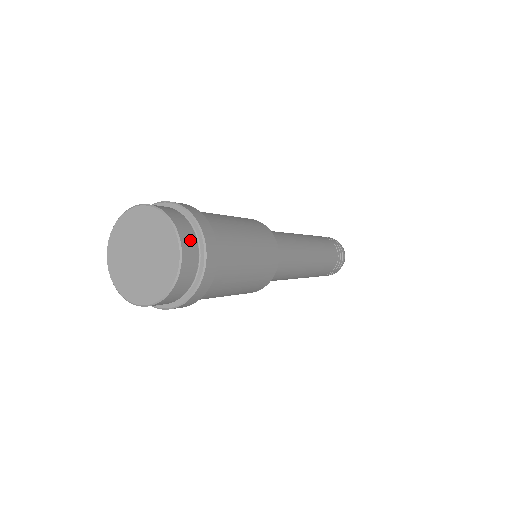
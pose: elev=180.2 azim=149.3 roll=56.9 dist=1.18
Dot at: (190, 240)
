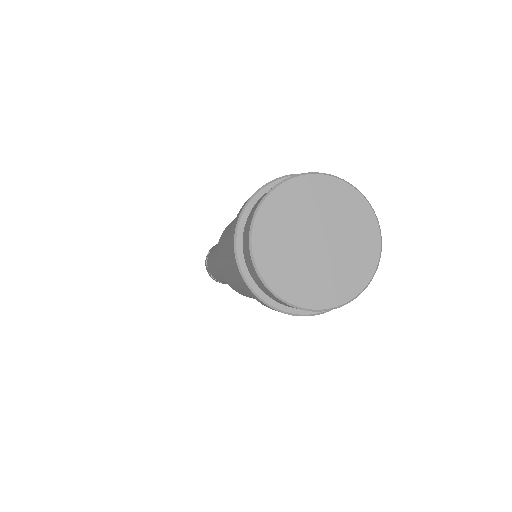
Dot at: occluded
